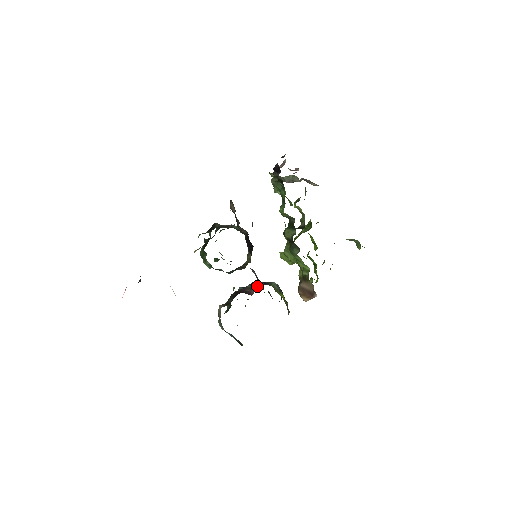
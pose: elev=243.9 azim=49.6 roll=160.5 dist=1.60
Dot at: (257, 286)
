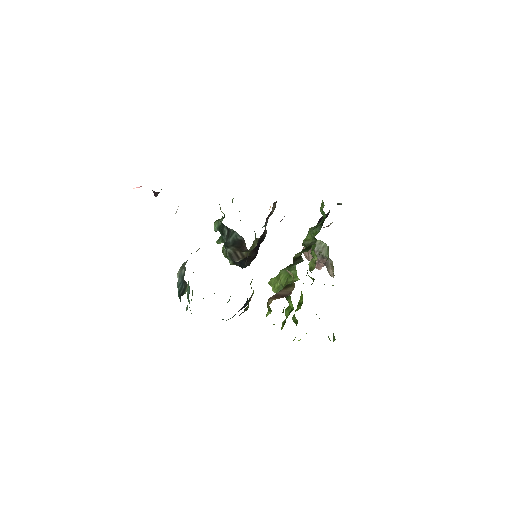
Dot at: occluded
